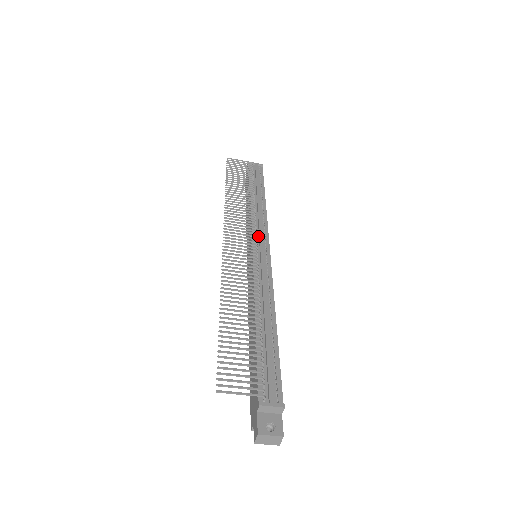
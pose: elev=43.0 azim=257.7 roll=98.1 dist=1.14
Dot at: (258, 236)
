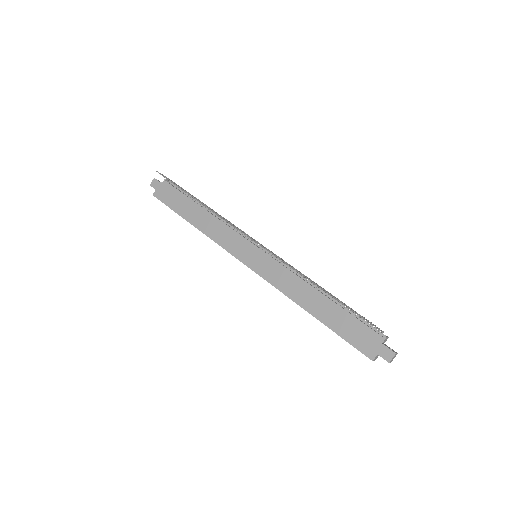
Dot at: (249, 240)
